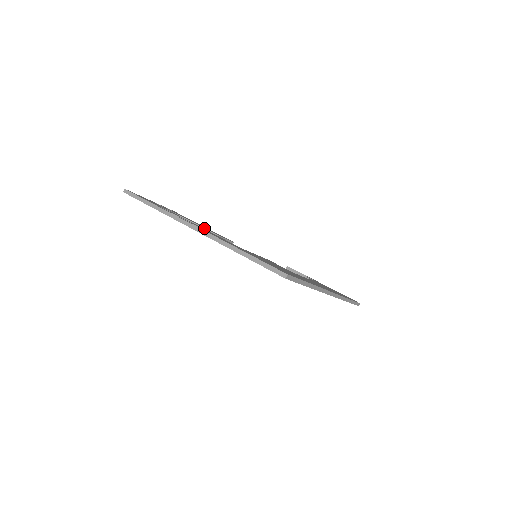
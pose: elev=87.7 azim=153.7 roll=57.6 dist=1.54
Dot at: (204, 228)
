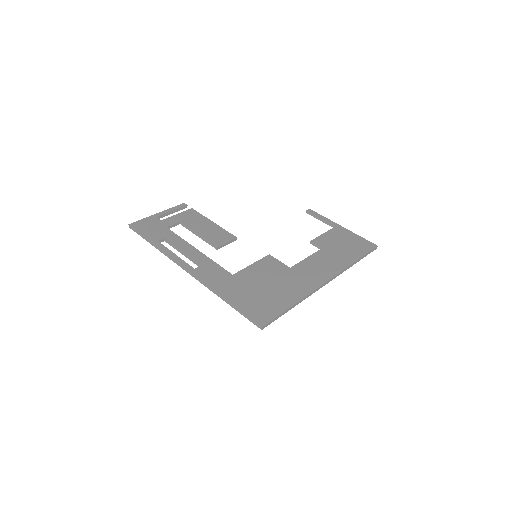
Dot at: (205, 239)
